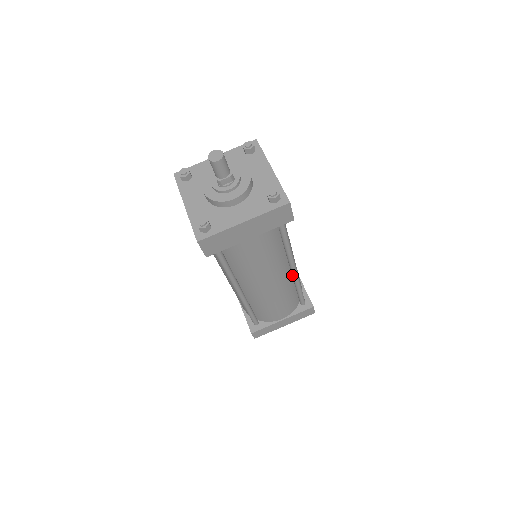
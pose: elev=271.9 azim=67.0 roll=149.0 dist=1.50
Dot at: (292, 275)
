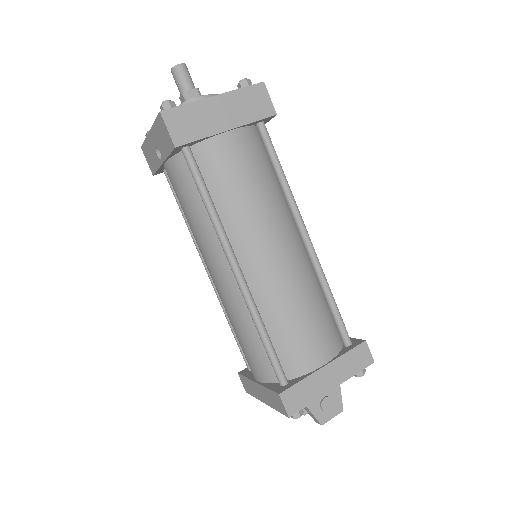
Dot at: (309, 256)
